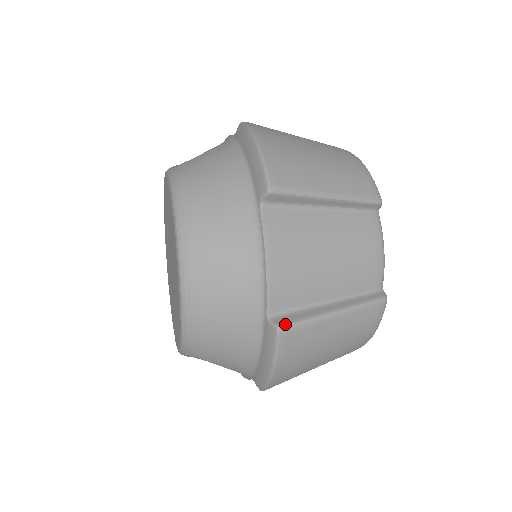
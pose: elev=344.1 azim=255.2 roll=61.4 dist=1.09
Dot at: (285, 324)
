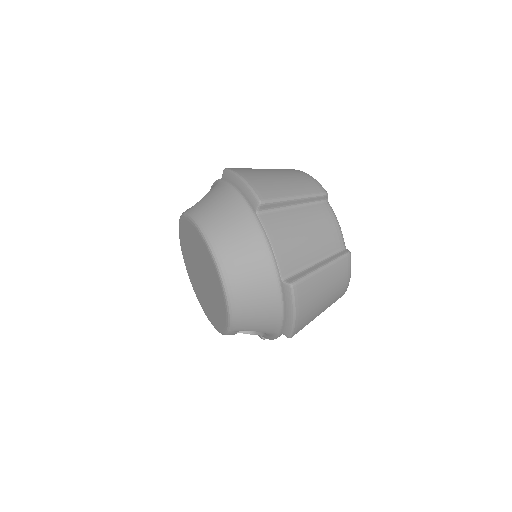
Dot at: (294, 281)
